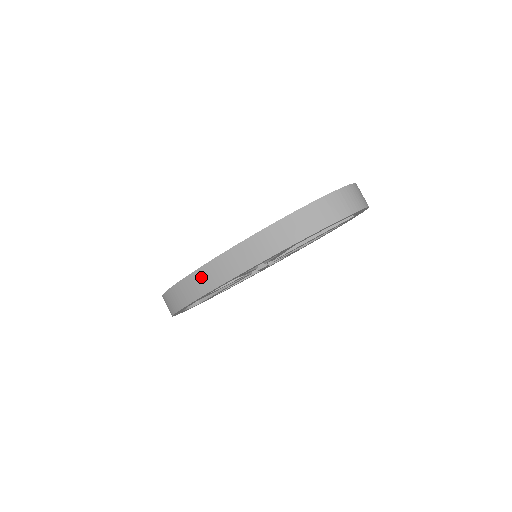
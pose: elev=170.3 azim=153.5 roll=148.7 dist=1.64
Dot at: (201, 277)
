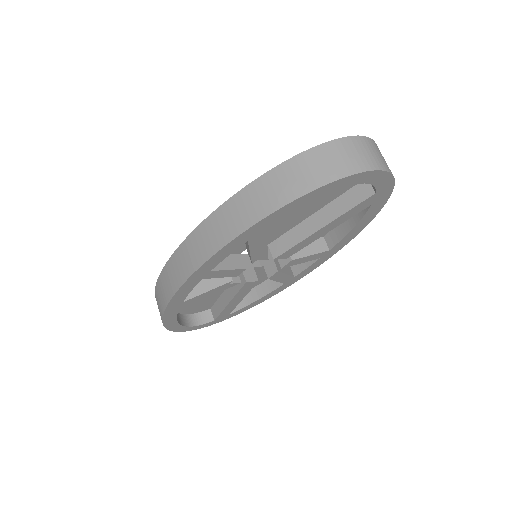
Dot at: (168, 275)
